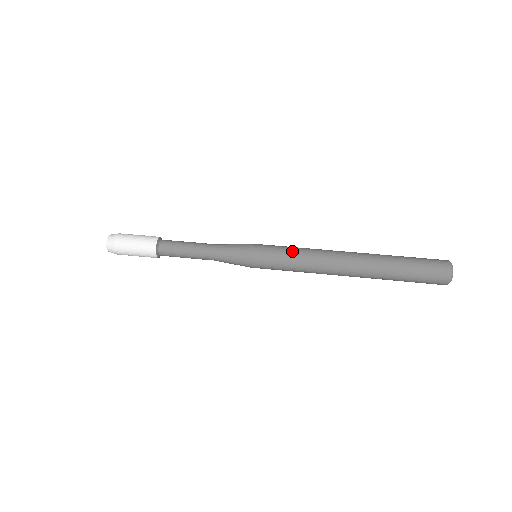
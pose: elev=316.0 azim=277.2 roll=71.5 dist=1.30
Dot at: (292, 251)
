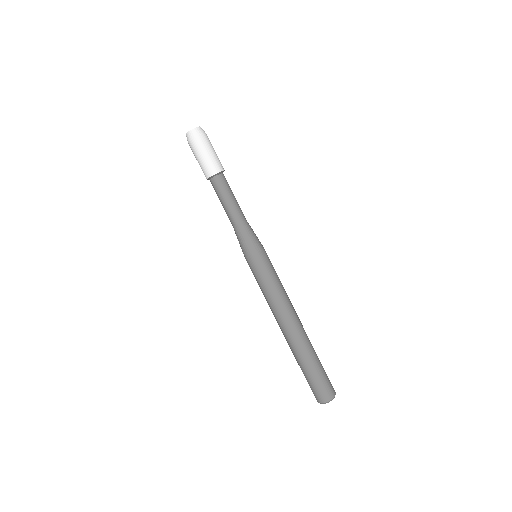
Dot at: (263, 289)
